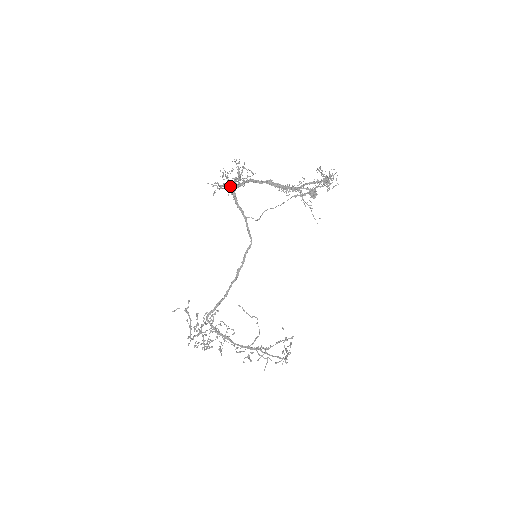
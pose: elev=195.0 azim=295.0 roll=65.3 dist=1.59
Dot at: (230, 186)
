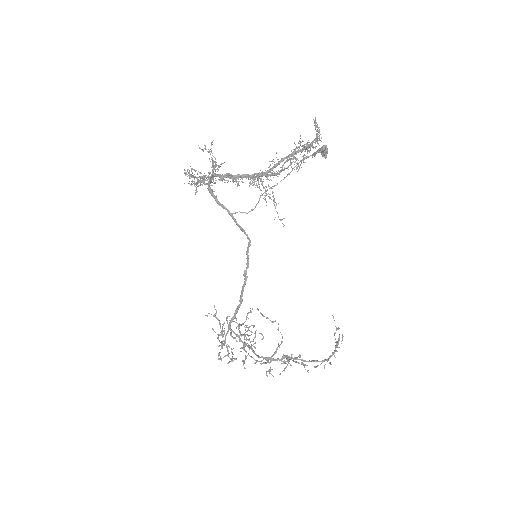
Dot at: (203, 183)
